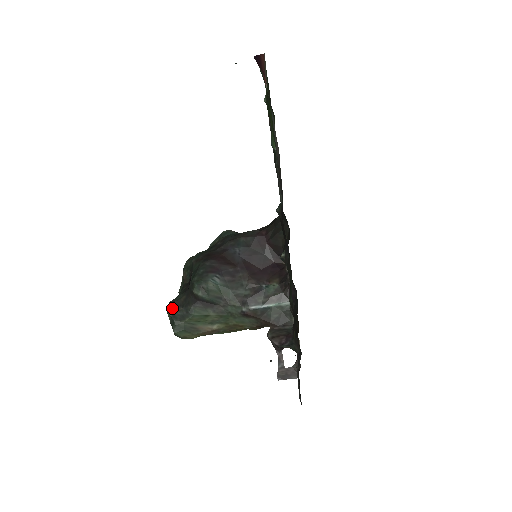
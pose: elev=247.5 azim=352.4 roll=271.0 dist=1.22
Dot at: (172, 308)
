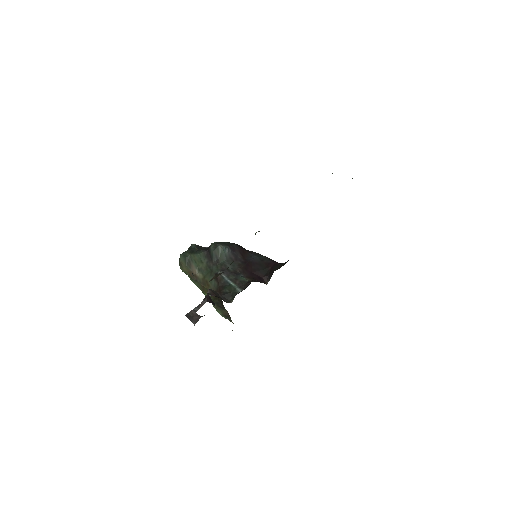
Dot at: (195, 245)
